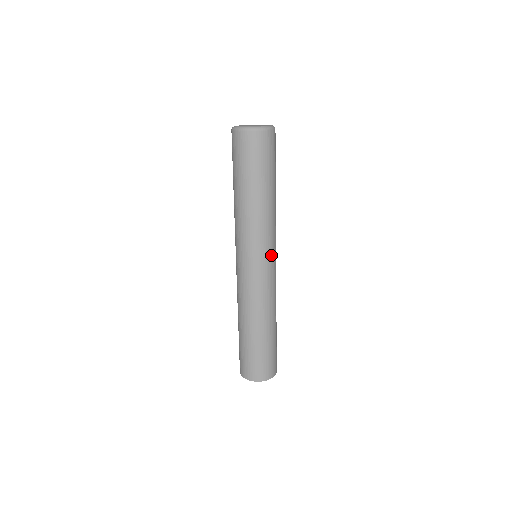
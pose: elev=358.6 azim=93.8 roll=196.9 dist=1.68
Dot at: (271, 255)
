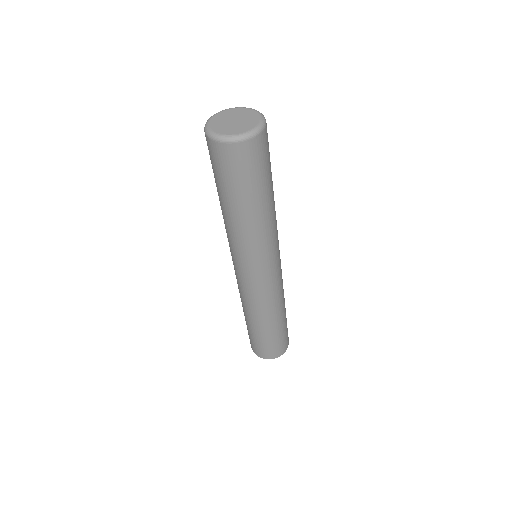
Dot at: (274, 262)
